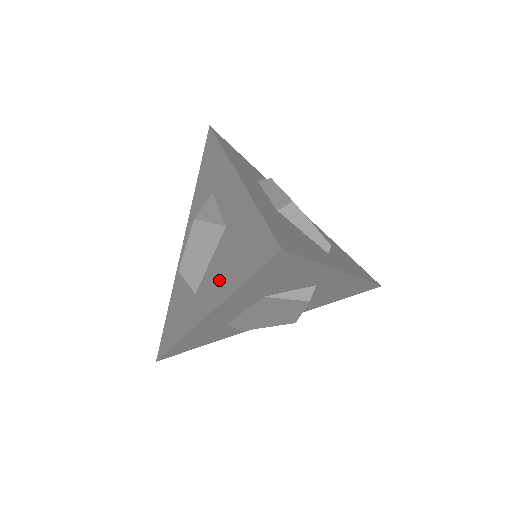
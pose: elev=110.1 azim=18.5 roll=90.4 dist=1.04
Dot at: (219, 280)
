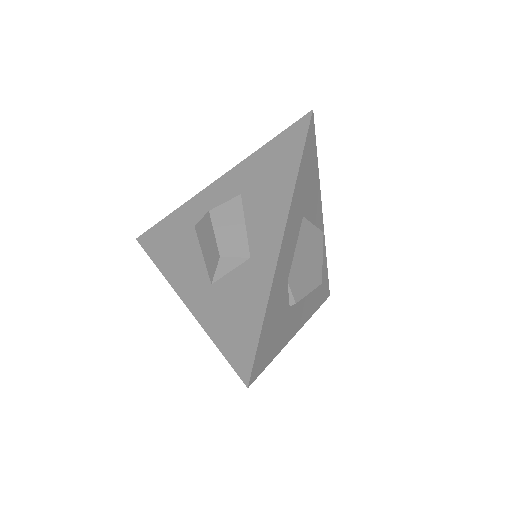
Dot at: (272, 202)
